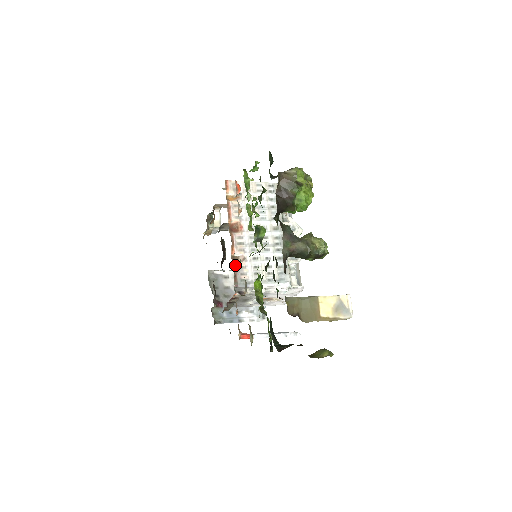
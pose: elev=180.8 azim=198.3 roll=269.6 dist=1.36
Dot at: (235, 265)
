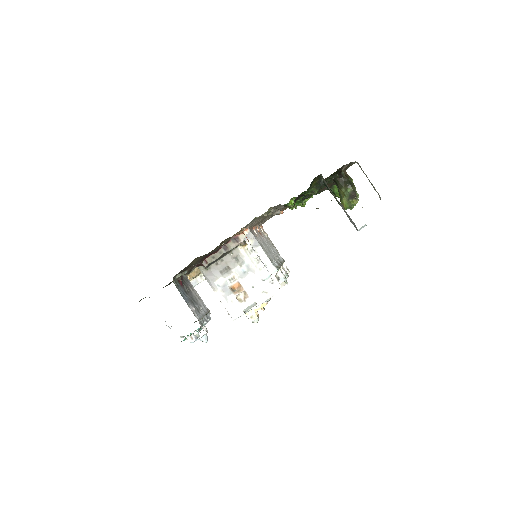
Dot at: occluded
